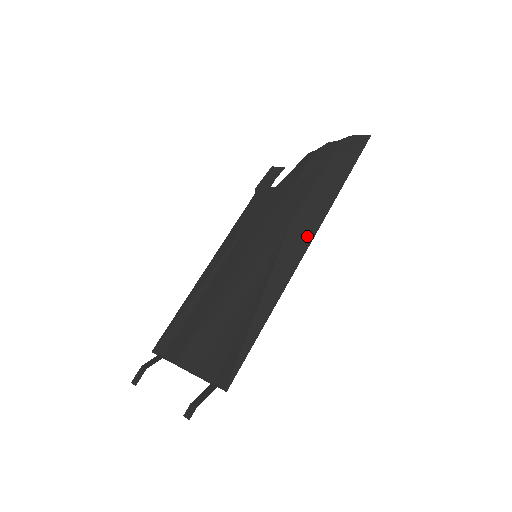
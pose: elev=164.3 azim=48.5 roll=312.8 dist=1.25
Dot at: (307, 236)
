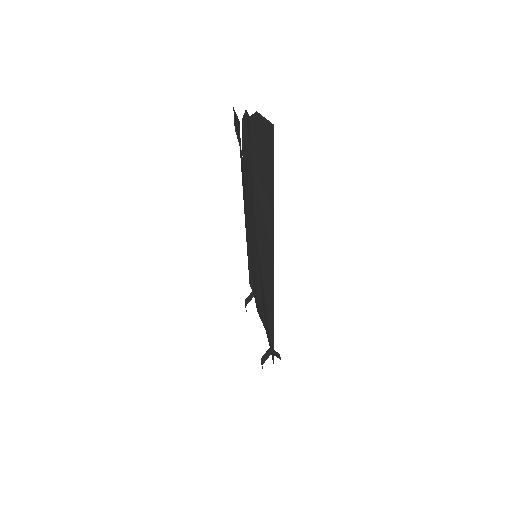
Dot at: (270, 271)
